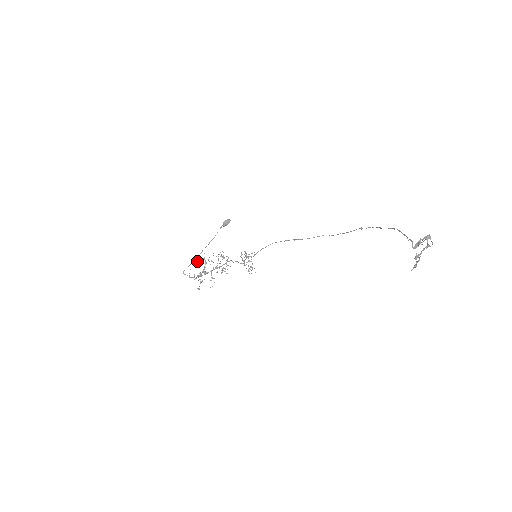
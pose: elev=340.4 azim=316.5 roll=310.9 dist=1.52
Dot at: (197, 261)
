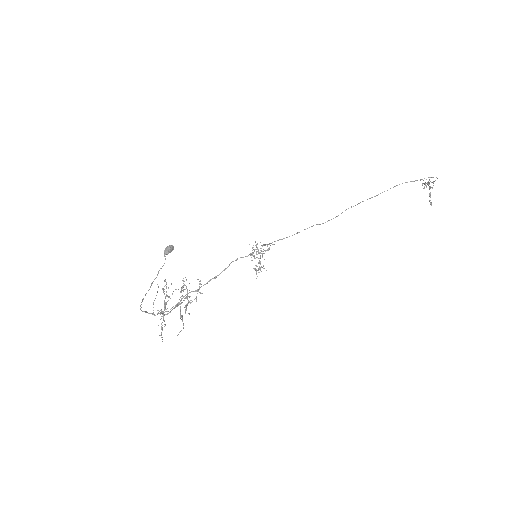
Dot at: occluded
